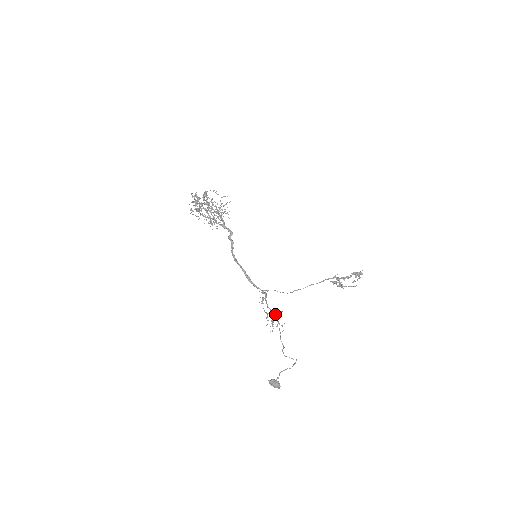
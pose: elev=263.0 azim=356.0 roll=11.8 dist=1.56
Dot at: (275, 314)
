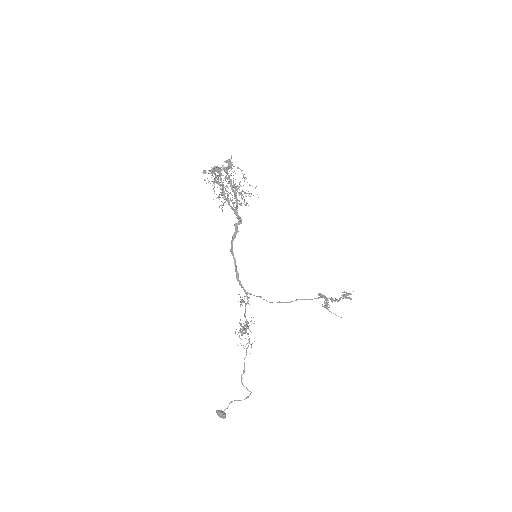
Dot at: occluded
